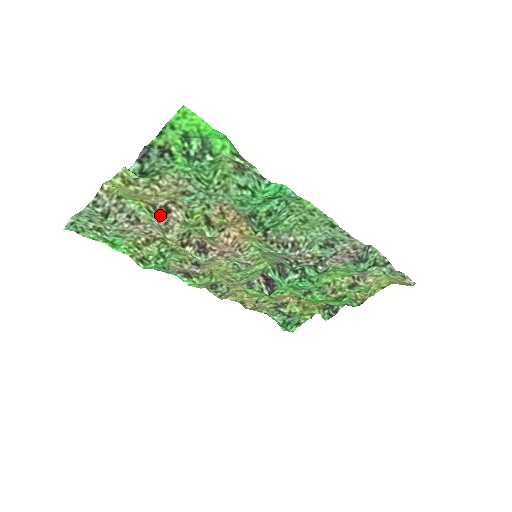
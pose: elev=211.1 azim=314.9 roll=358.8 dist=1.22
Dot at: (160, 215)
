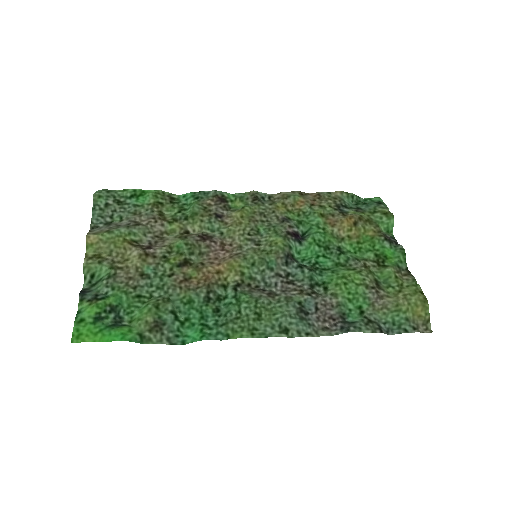
Dot at: (145, 245)
